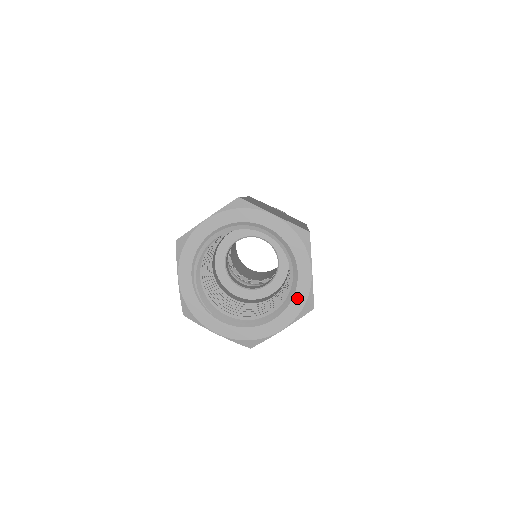
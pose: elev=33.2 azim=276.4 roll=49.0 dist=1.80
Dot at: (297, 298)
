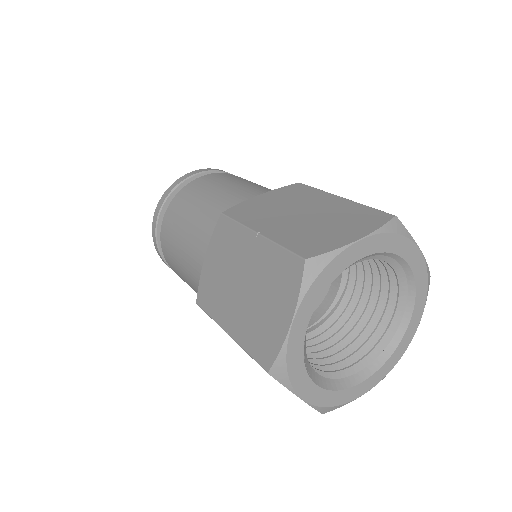
Dot at: (395, 355)
